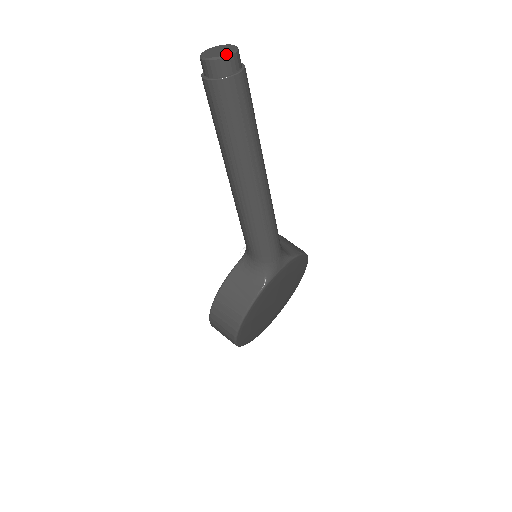
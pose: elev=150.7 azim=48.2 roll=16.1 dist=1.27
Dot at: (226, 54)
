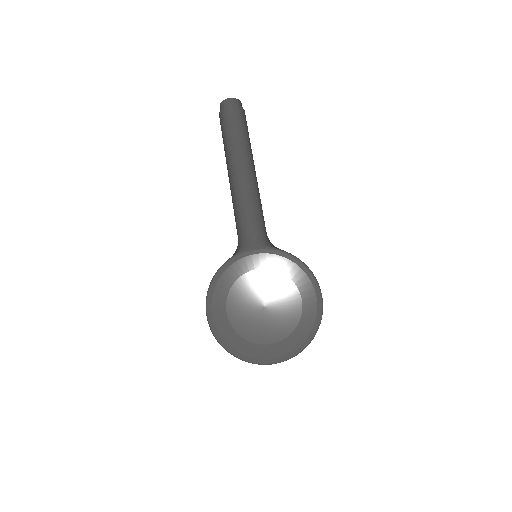
Dot at: (226, 99)
